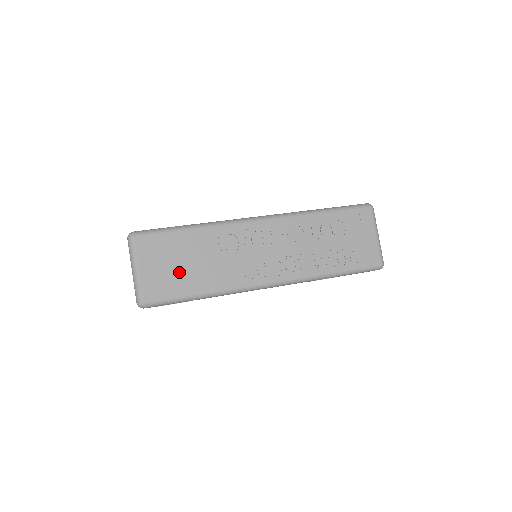
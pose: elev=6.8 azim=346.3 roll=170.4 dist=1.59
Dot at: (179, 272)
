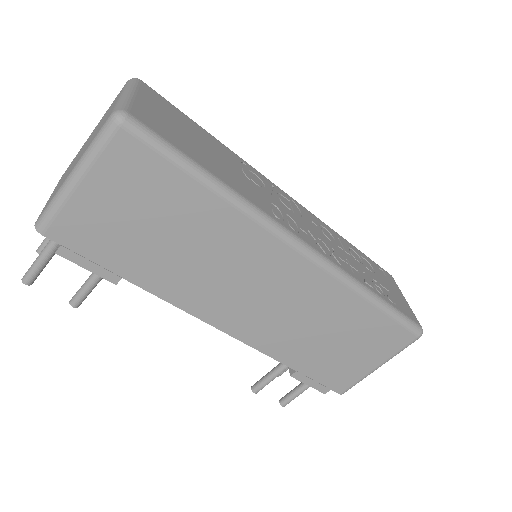
Dot at: (190, 141)
